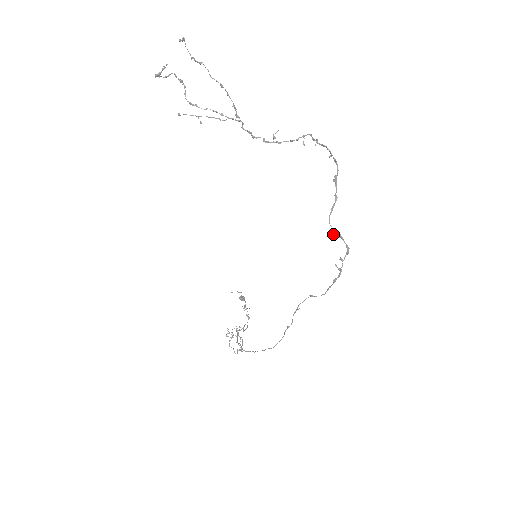
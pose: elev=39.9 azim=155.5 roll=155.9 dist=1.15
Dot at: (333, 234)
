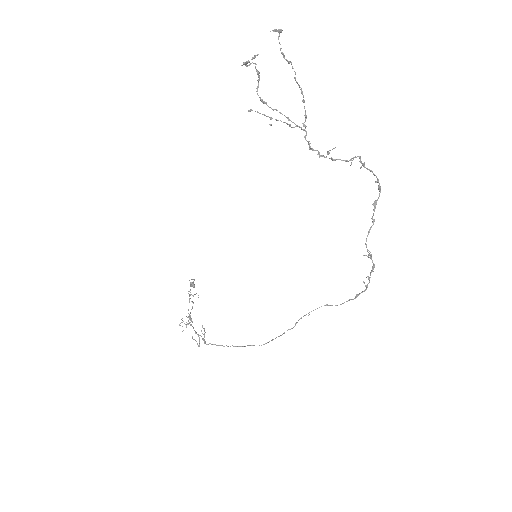
Dot at: (369, 255)
